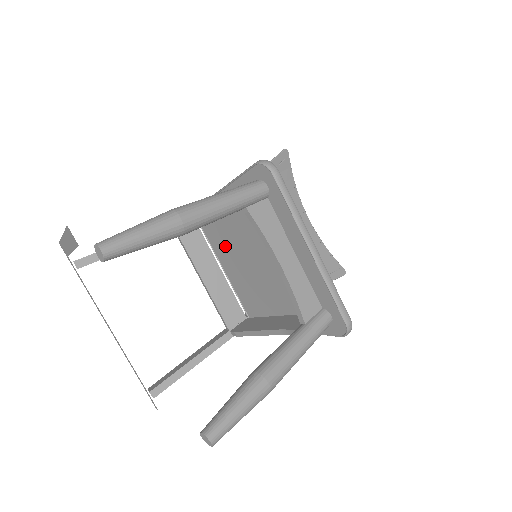
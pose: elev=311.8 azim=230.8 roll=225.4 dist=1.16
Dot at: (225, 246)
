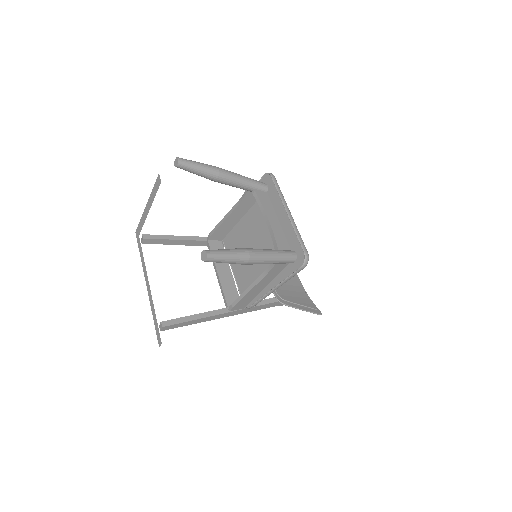
Dot at: occluded
